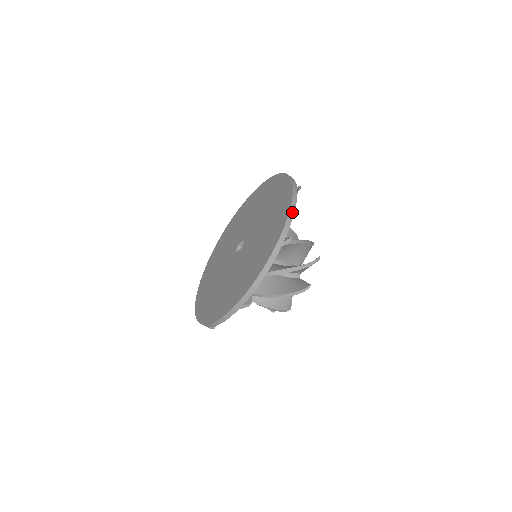
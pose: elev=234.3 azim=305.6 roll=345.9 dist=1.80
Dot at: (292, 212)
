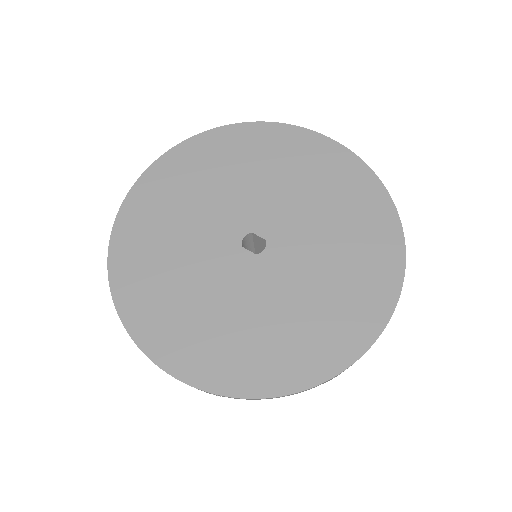
Dot at: occluded
